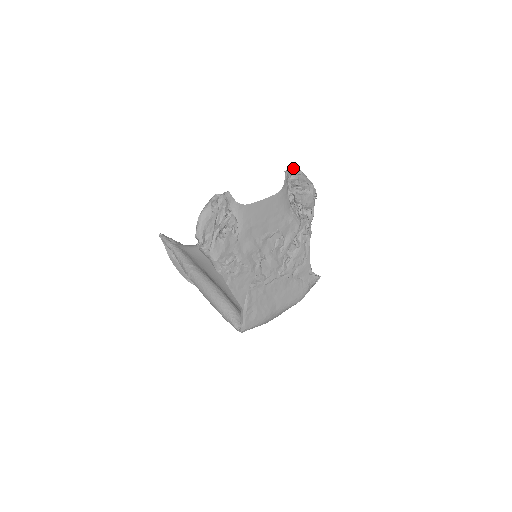
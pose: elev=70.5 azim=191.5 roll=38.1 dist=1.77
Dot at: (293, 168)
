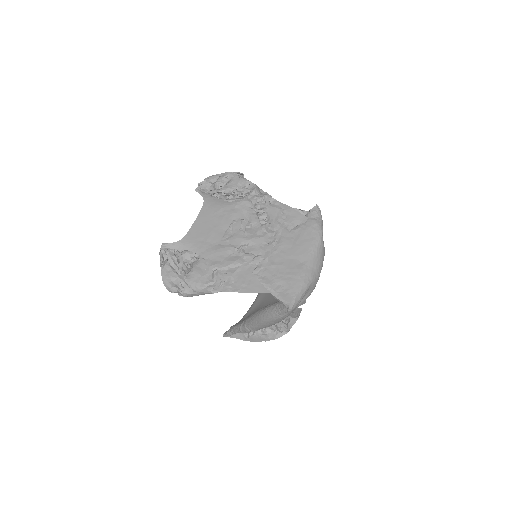
Dot at: (200, 183)
